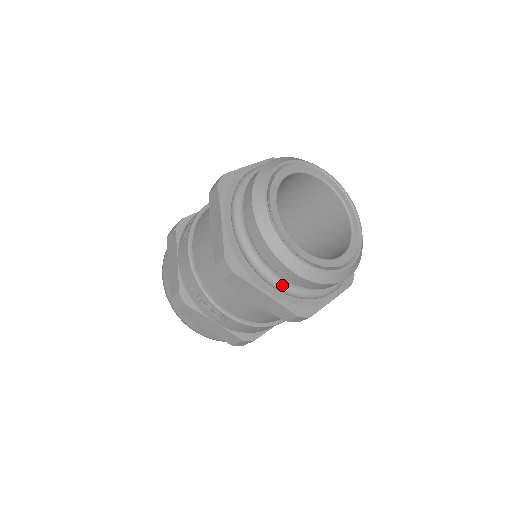
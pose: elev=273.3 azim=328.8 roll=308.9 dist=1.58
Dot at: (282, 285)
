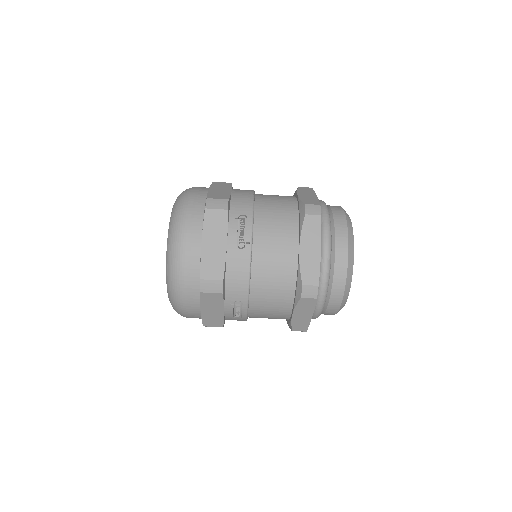
Dot at: (330, 257)
